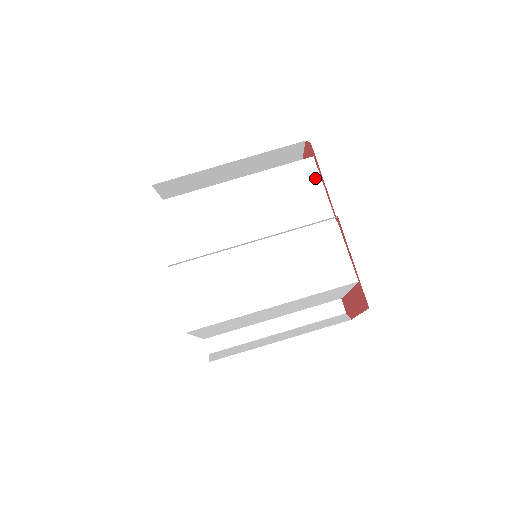
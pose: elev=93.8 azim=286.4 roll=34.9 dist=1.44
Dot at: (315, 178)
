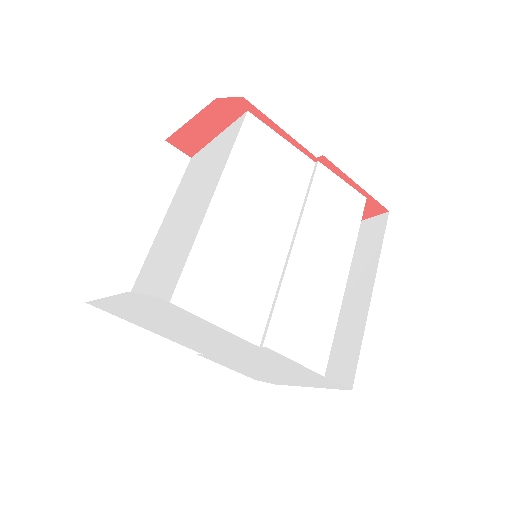
Dot at: (268, 133)
